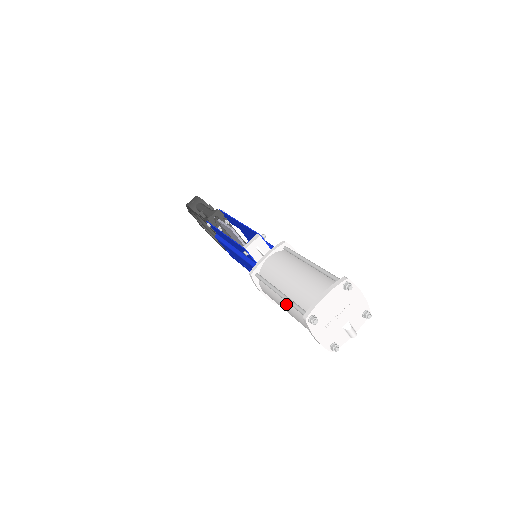
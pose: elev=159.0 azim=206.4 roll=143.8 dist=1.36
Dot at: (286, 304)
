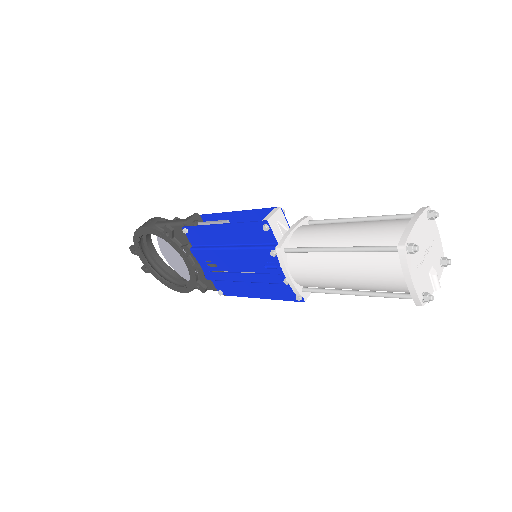
Dot at: (348, 260)
